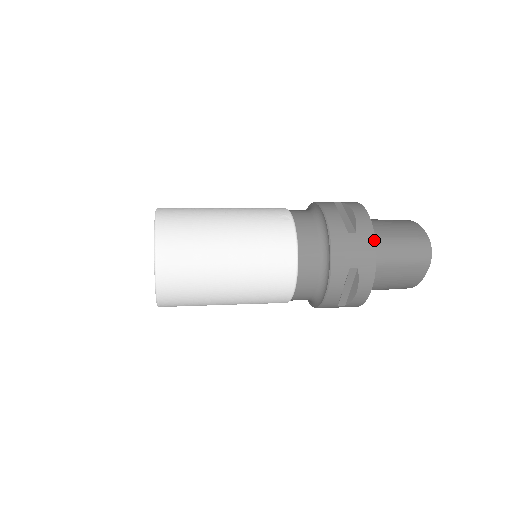
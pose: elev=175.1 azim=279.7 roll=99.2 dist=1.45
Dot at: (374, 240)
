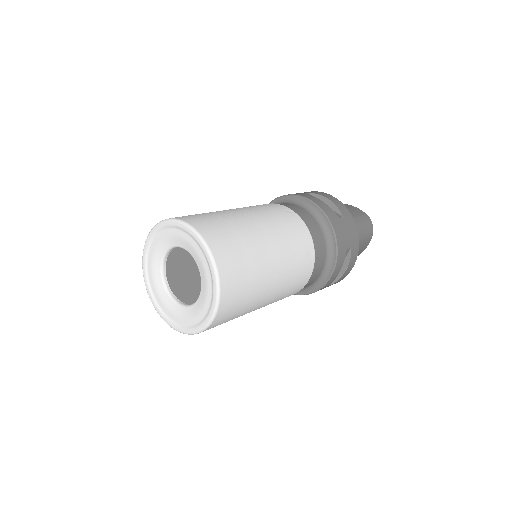
Dot at: (354, 221)
